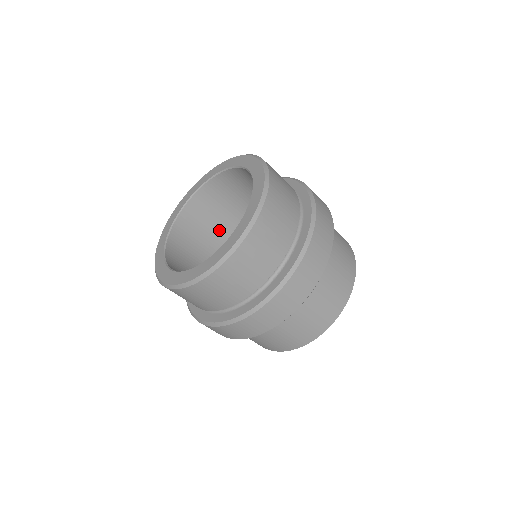
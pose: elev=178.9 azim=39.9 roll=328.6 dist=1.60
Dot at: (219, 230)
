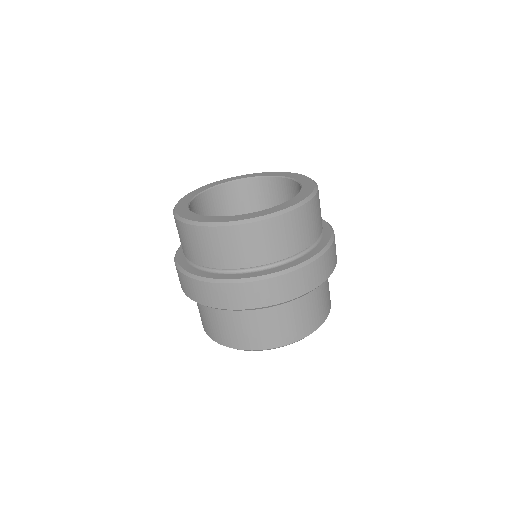
Dot at: occluded
